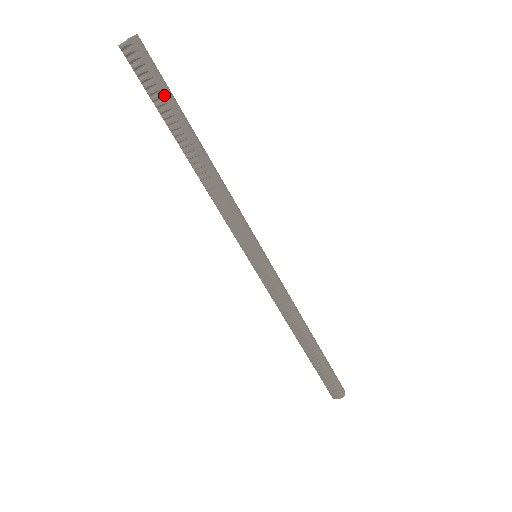
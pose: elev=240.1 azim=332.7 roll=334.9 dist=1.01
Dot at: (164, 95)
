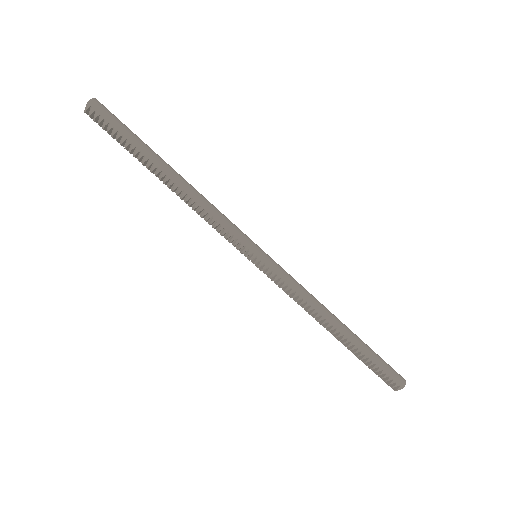
Dot at: (126, 138)
